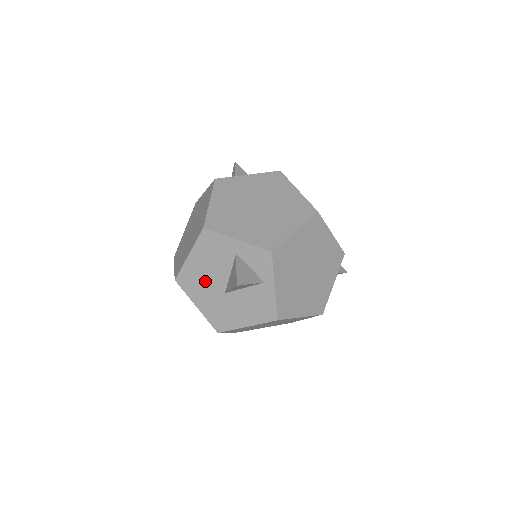
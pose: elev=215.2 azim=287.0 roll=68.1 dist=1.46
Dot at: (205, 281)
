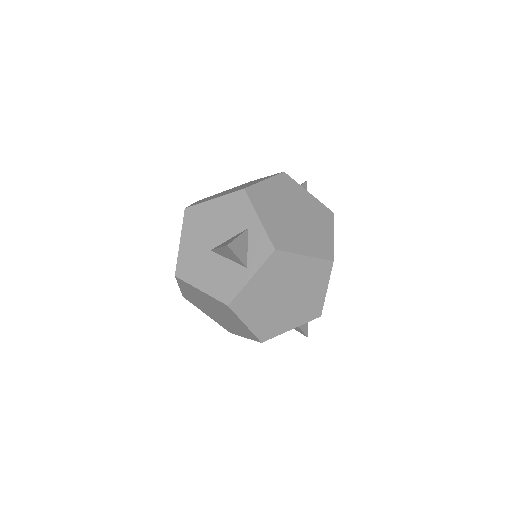
Dot at: (206, 228)
